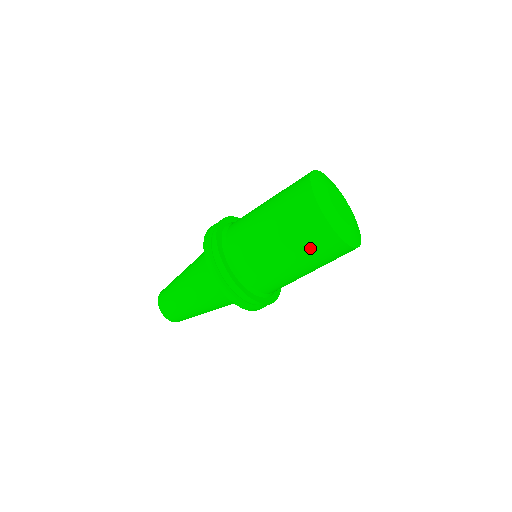
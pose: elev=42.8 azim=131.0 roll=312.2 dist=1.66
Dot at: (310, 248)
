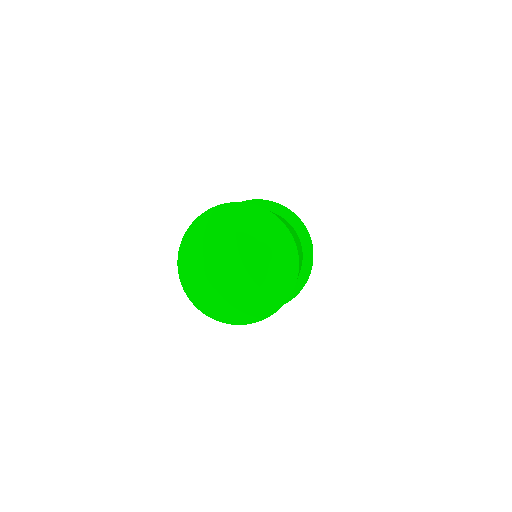
Dot at: occluded
